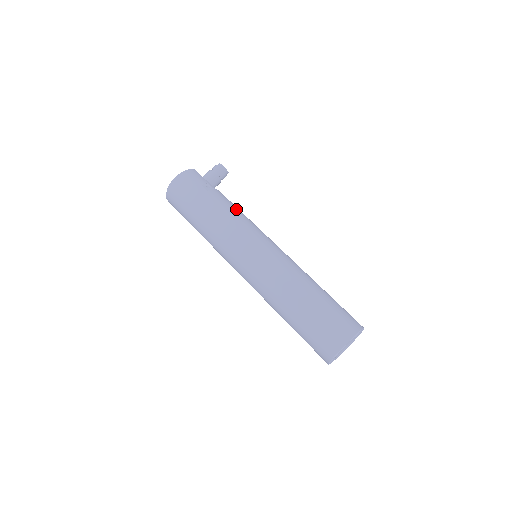
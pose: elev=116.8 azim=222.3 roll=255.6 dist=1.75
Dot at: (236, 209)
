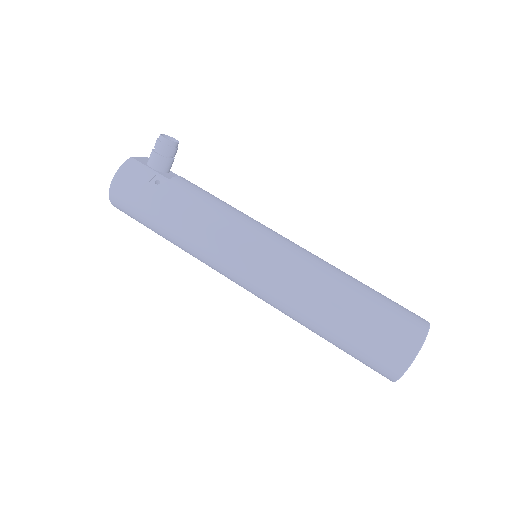
Dot at: (206, 202)
